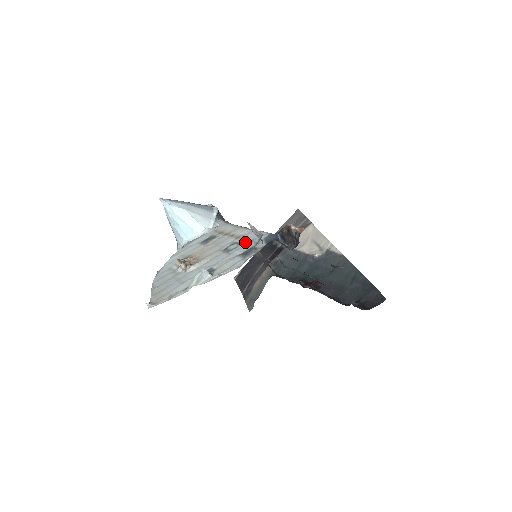
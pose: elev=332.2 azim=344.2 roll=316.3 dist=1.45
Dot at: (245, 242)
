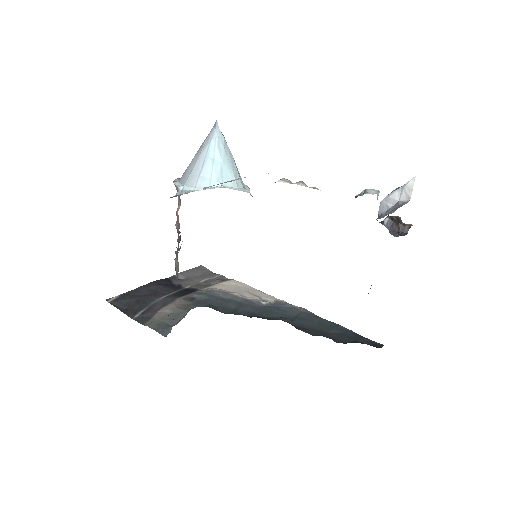
Dot at: occluded
